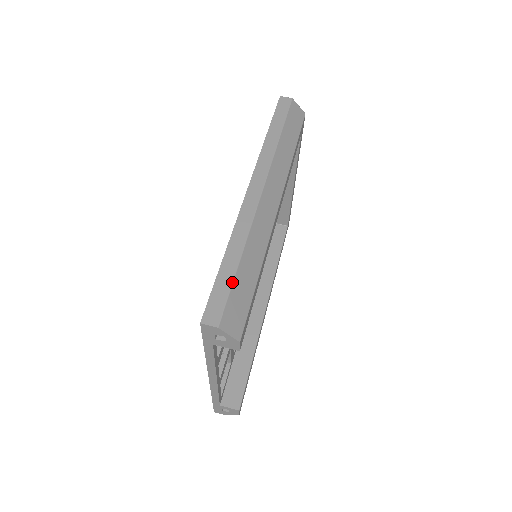
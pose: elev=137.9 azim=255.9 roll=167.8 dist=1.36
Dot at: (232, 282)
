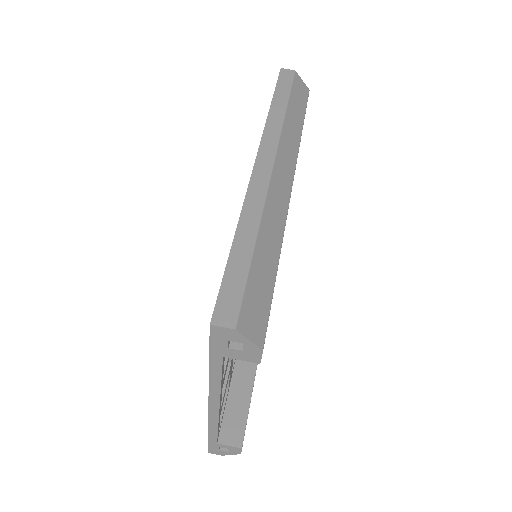
Dot at: (248, 270)
